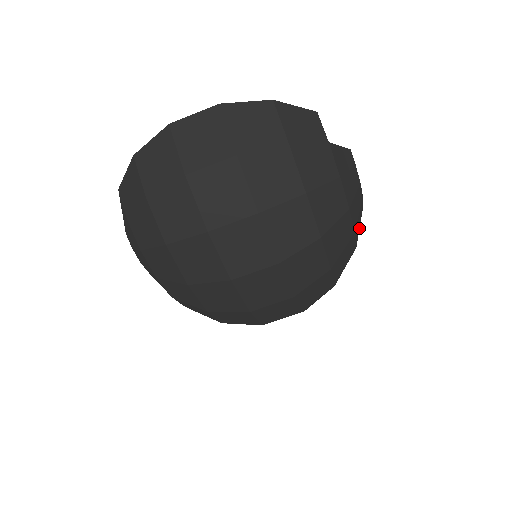
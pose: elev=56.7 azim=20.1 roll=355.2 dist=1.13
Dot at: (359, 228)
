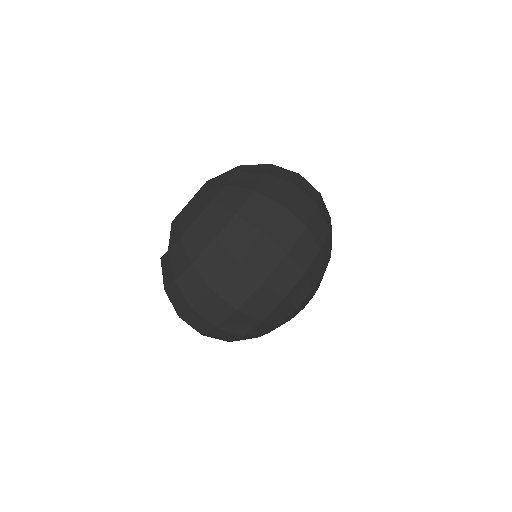
Dot at: occluded
